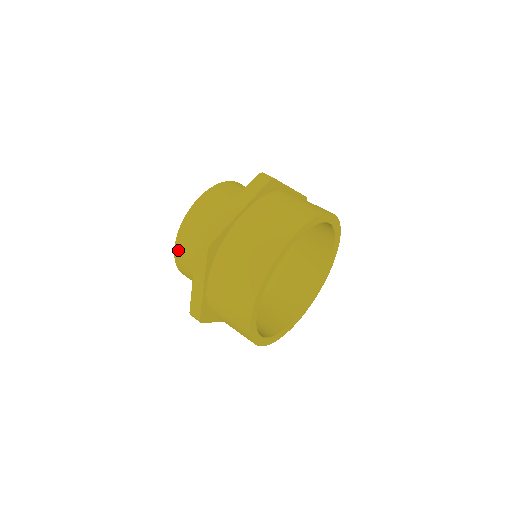
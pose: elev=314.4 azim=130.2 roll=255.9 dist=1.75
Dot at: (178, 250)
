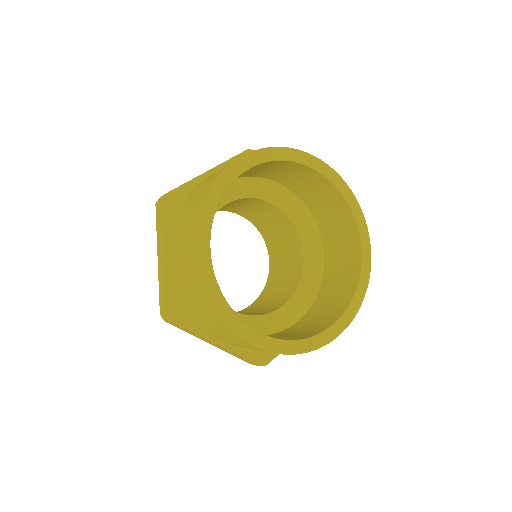
Dot at: occluded
